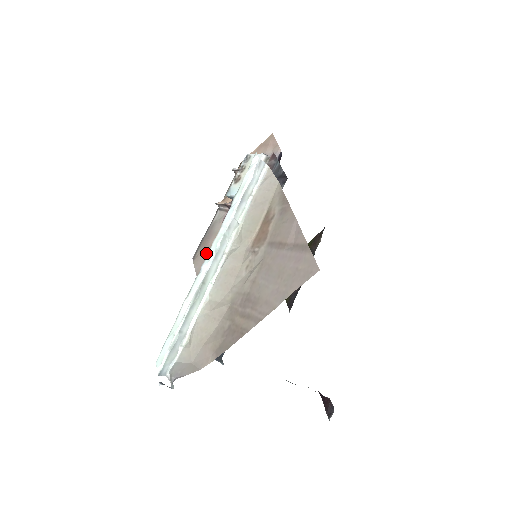
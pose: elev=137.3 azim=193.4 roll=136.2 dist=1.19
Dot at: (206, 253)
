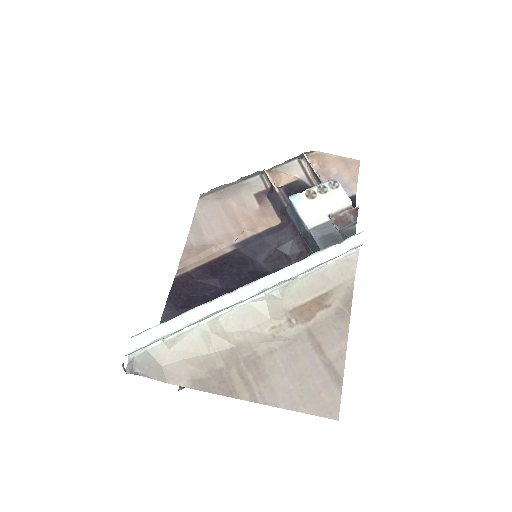
Dot at: (218, 207)
